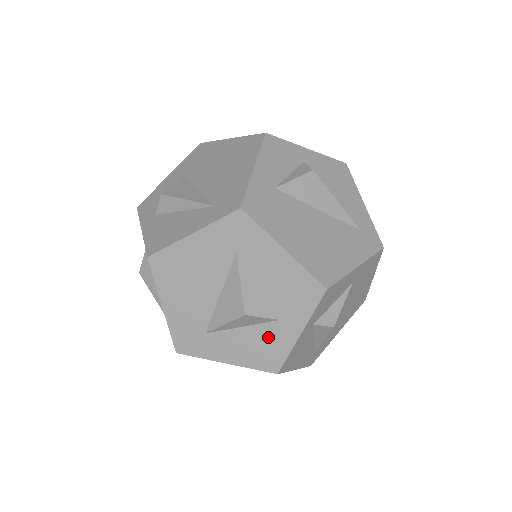
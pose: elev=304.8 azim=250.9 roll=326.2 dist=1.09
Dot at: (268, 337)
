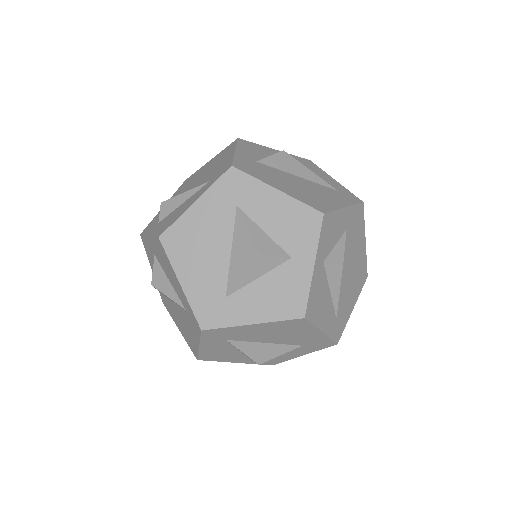
Dot at: (285, 280)
